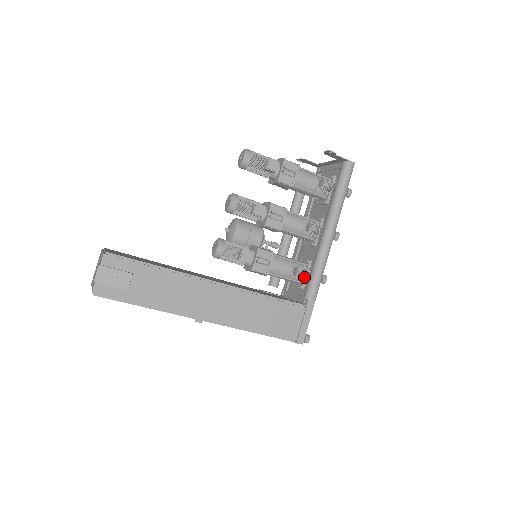
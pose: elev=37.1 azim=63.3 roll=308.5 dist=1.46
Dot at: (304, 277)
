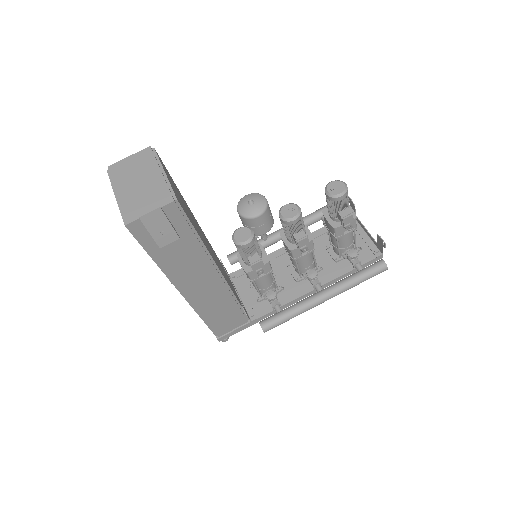
Dot at: (271, 302)
